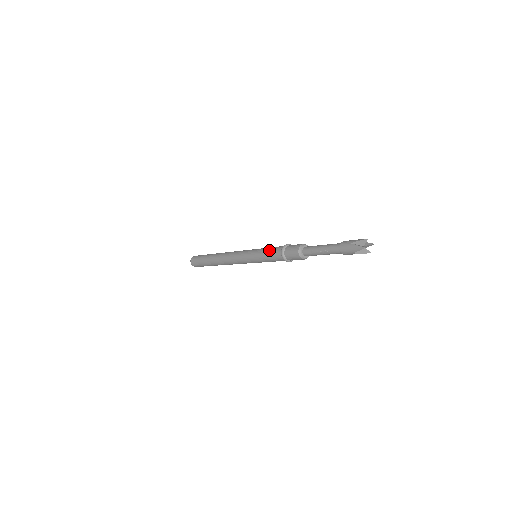
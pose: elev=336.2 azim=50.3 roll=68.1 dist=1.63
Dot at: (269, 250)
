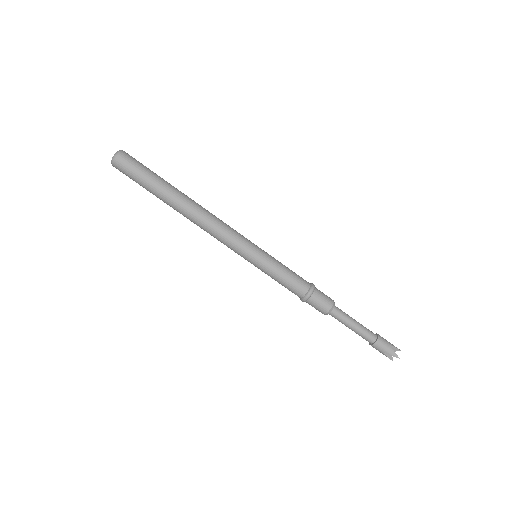
Dot at: (291, 273)
